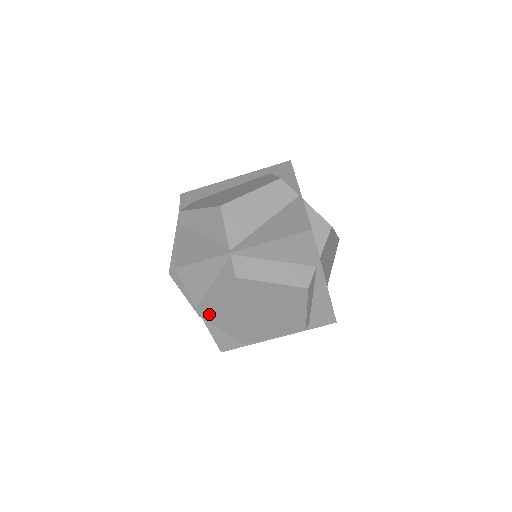
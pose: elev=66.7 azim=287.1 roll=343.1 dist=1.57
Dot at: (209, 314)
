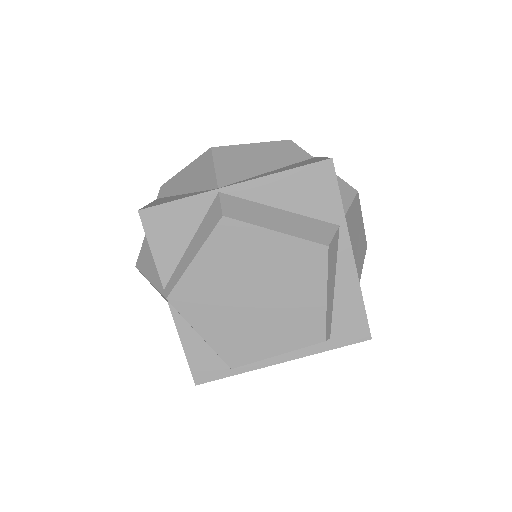
Dot at: (181, 294)
